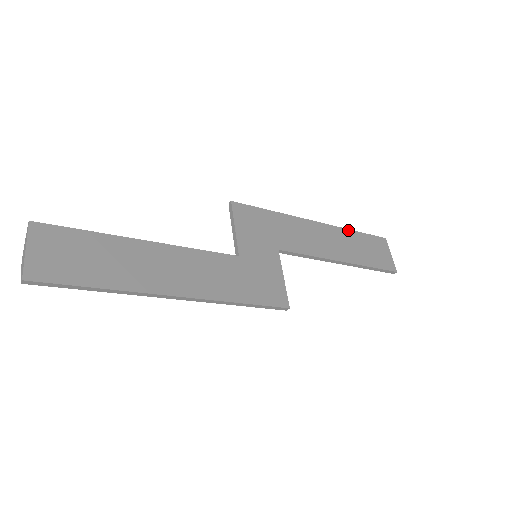
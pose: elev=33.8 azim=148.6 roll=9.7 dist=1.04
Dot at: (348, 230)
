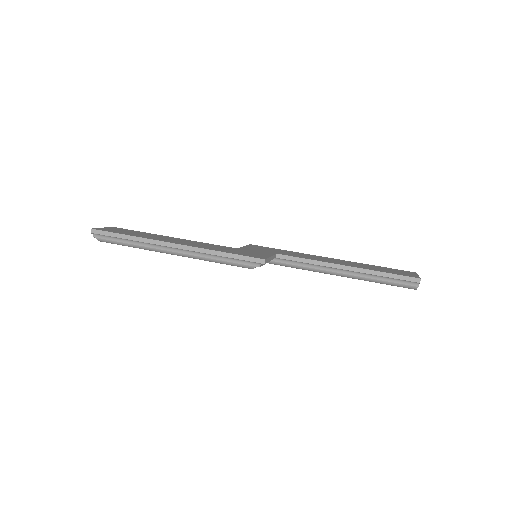
Dot at: (365, 264)
